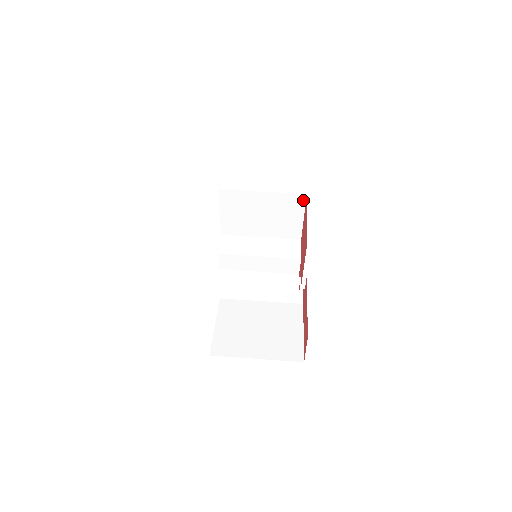
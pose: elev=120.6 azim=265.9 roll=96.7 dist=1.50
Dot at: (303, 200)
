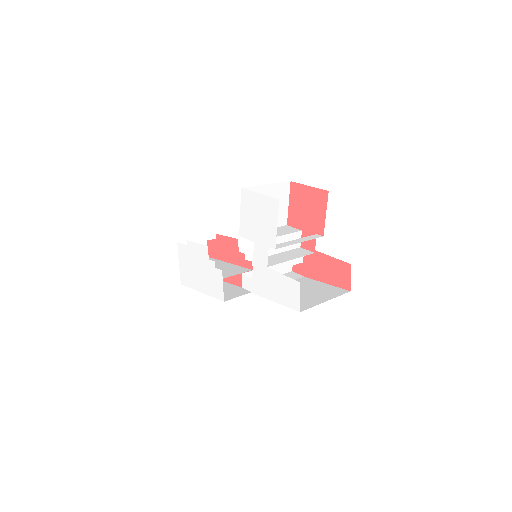
Dot at: (288, 187)
